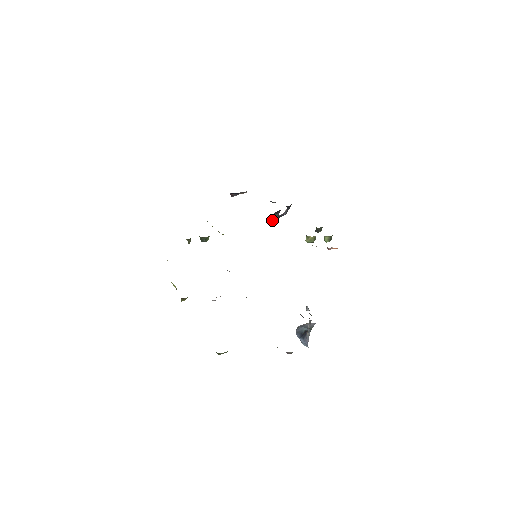
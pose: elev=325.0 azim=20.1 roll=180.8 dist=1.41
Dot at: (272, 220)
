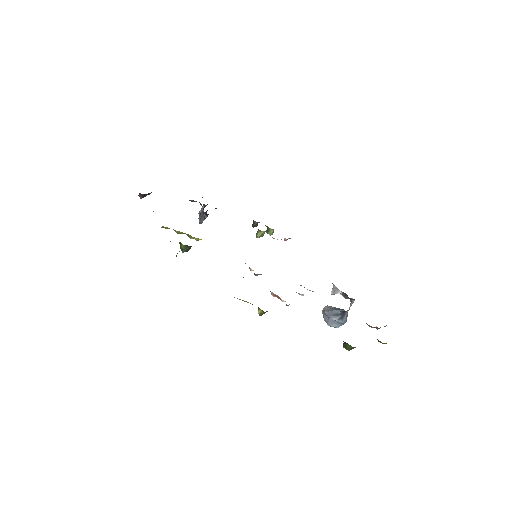
Dot at: (199, 221)
